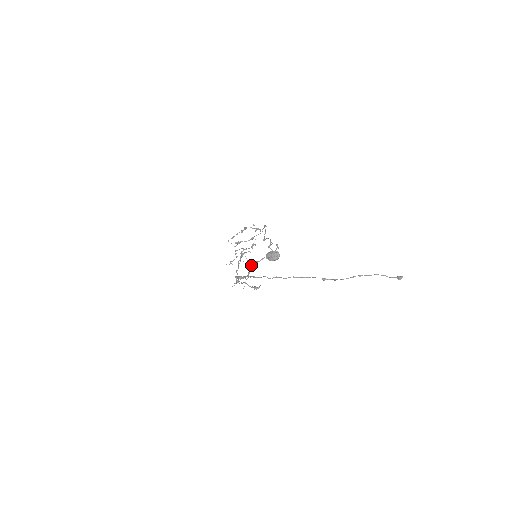
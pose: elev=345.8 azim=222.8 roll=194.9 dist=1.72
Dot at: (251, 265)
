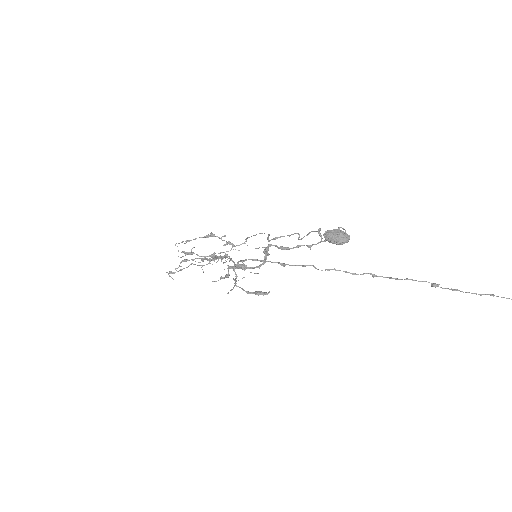
Dot at: (268, 253)
